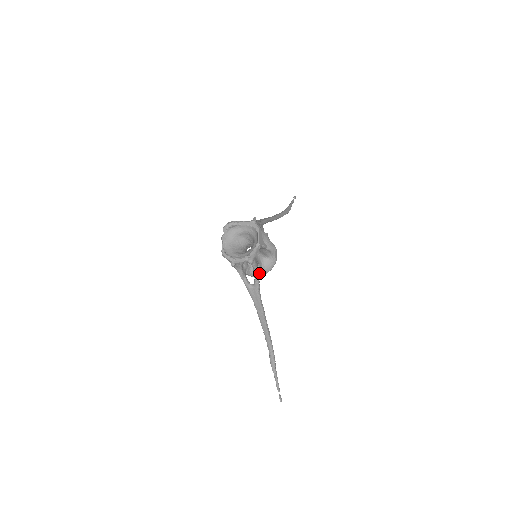
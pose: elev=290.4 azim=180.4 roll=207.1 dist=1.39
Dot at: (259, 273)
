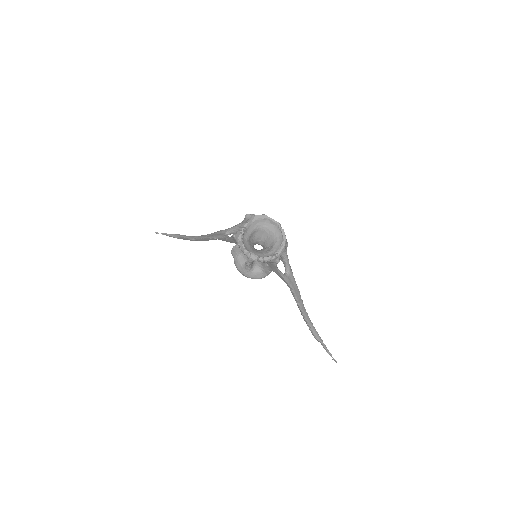
Dot at: occluded
